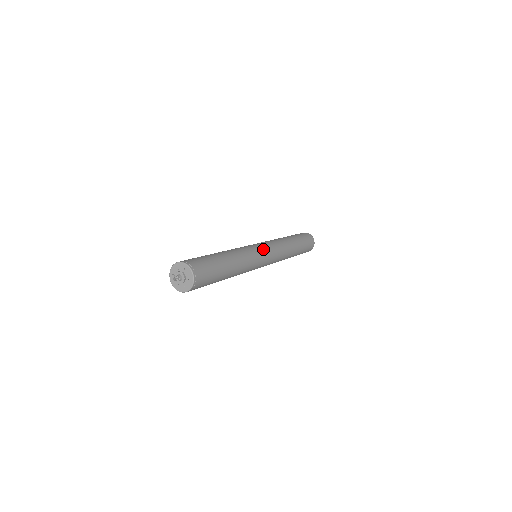
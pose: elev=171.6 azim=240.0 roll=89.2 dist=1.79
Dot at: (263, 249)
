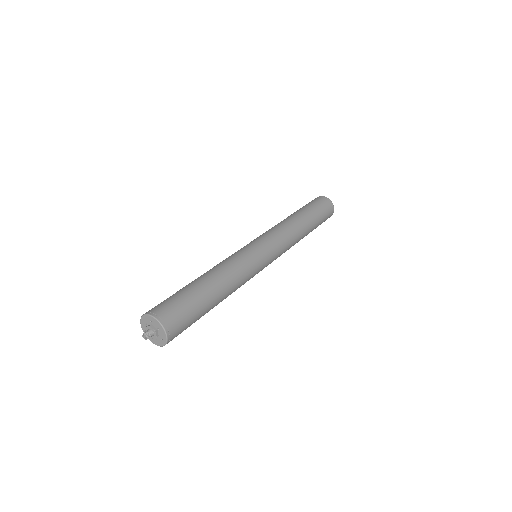
Dot at: (257, 245)
